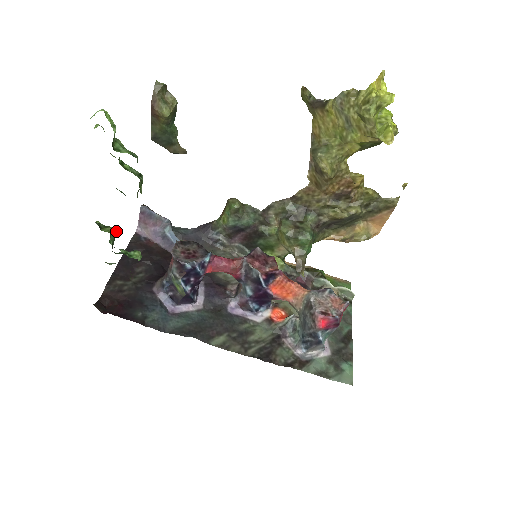
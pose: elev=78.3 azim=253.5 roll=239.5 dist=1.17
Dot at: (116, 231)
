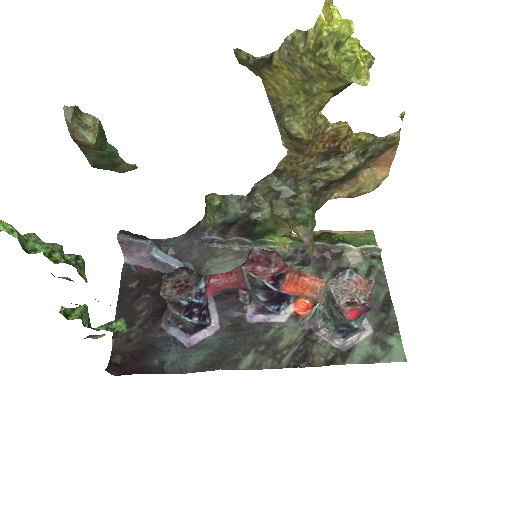
Dot at: (87, 308)
